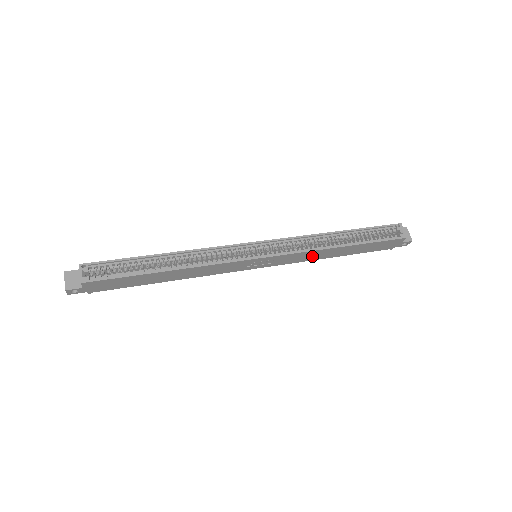
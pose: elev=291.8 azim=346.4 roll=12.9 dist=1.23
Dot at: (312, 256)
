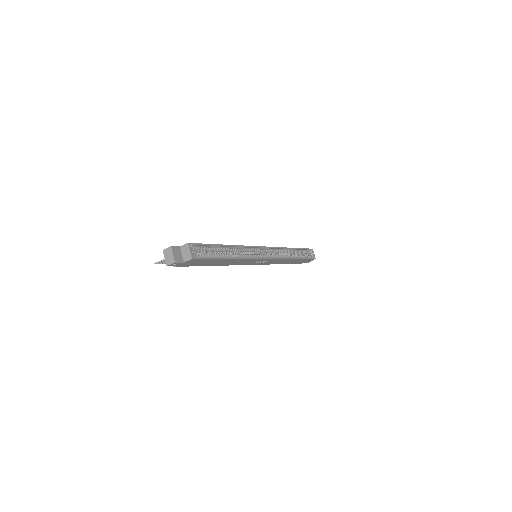
Dot at: (279, 262)
